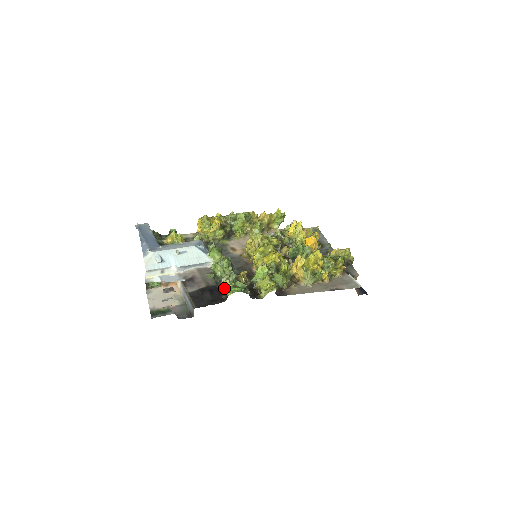
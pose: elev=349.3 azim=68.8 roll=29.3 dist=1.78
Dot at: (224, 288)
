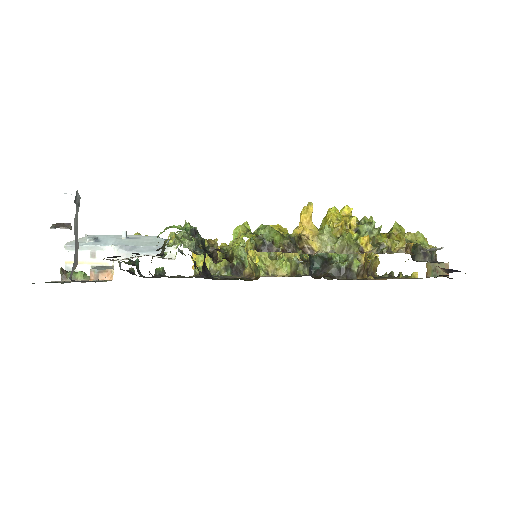
Dot at: (164, 244)
